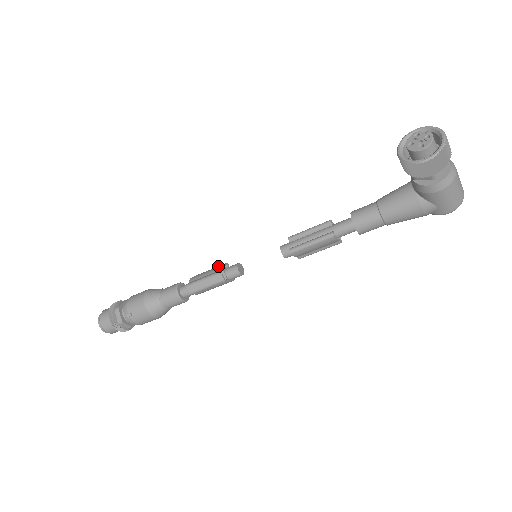
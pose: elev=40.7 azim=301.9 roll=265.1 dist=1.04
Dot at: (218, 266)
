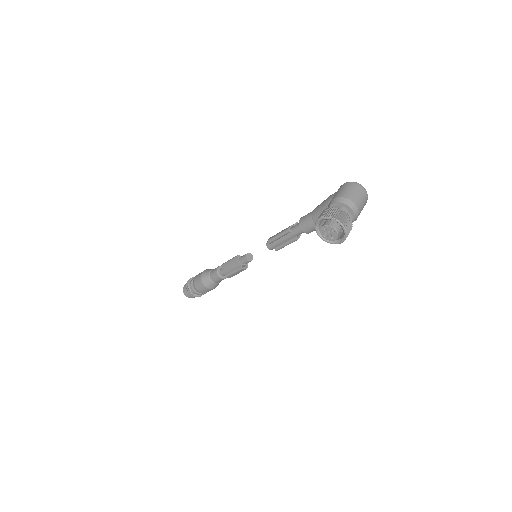
Dot at: (234, 260)
